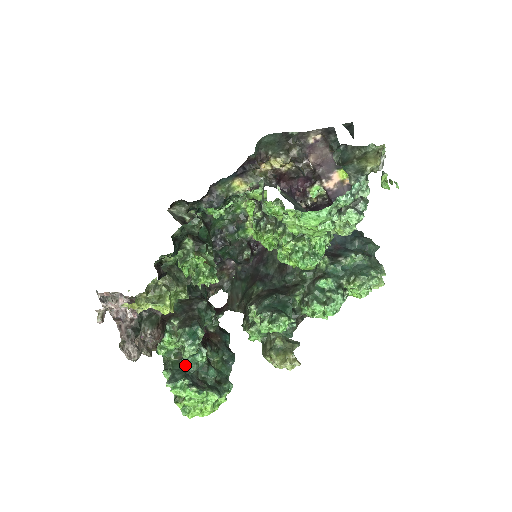
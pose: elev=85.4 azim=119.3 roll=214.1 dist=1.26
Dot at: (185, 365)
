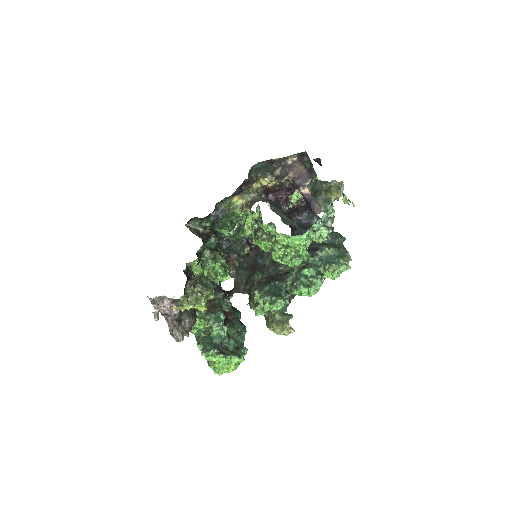
Dot at: (212, 339)
